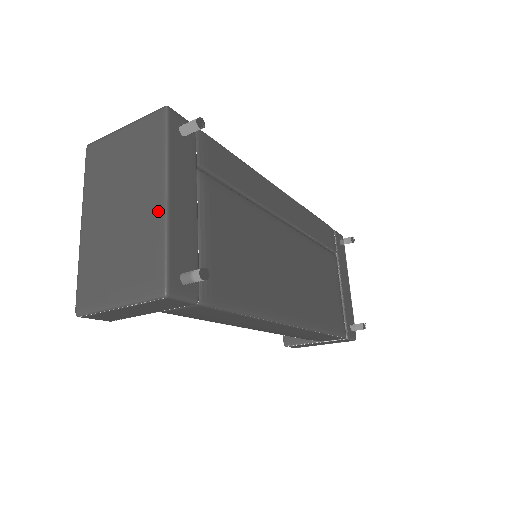
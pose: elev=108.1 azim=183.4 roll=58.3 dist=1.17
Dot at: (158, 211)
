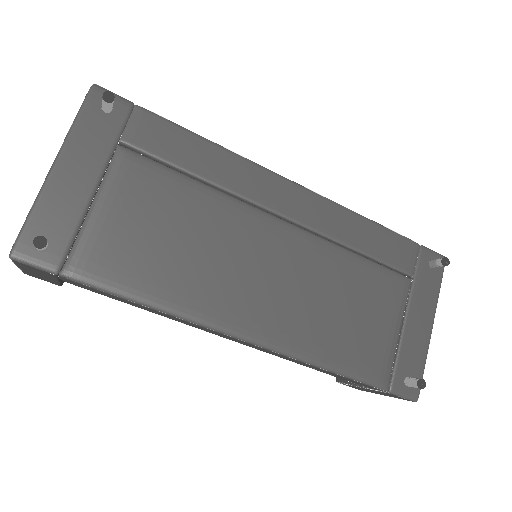
Dot at: (45, 181)
